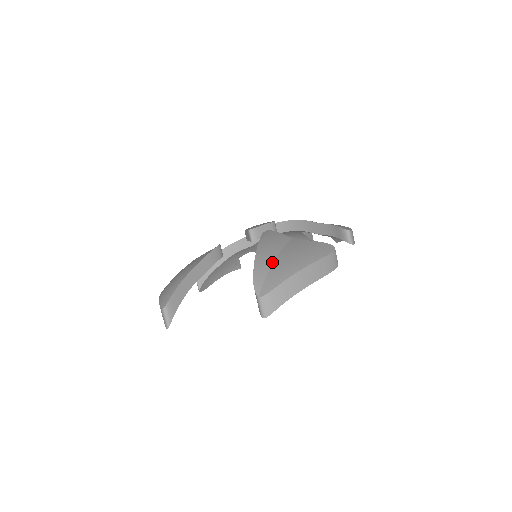
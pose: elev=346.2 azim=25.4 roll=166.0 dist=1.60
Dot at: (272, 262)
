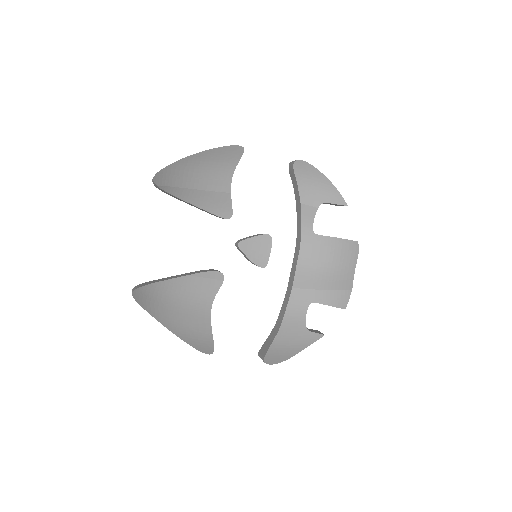
Dot at: occluded
